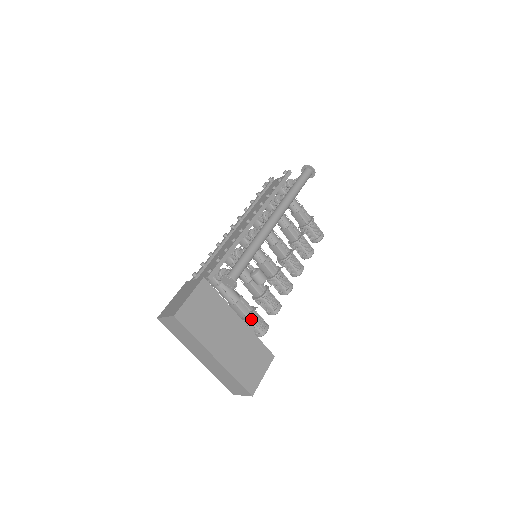
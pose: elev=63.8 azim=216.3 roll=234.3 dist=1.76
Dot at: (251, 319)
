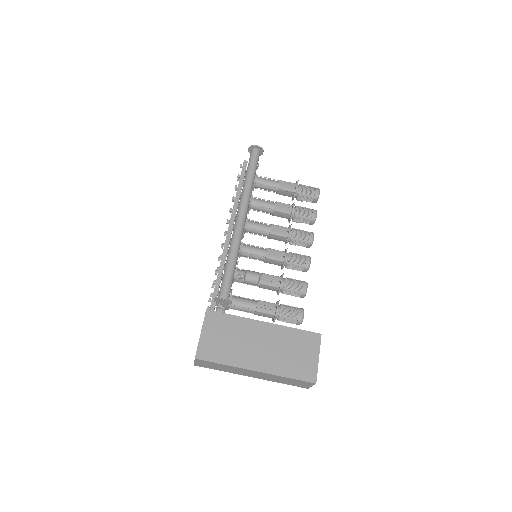
Dot at: (280, 314)
